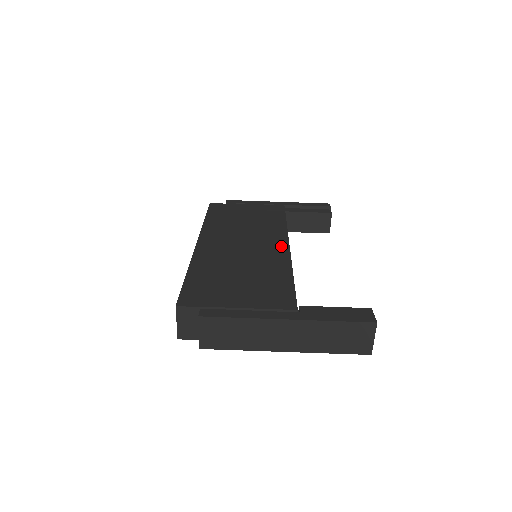
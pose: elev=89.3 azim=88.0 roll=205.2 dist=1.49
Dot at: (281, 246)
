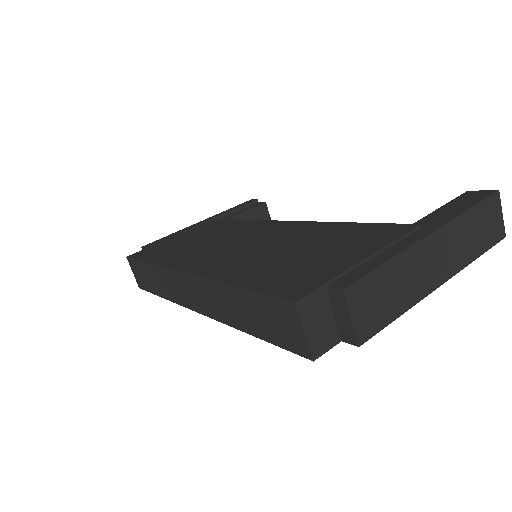
Dot at: (281, 225)
